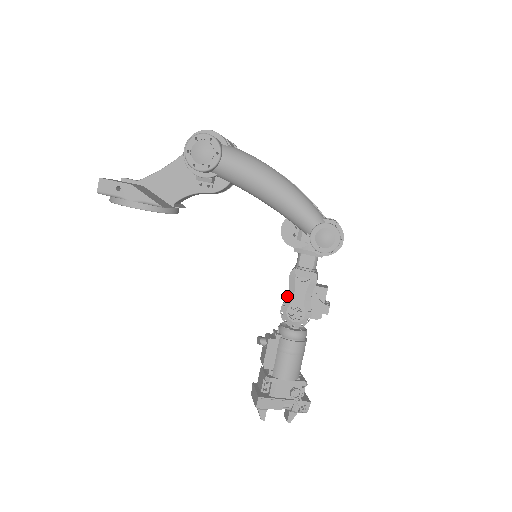
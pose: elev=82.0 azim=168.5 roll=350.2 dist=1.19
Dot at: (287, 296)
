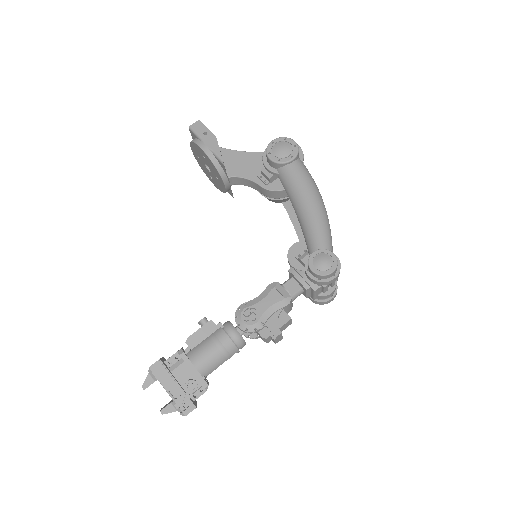
Dot at: (255, 298)
